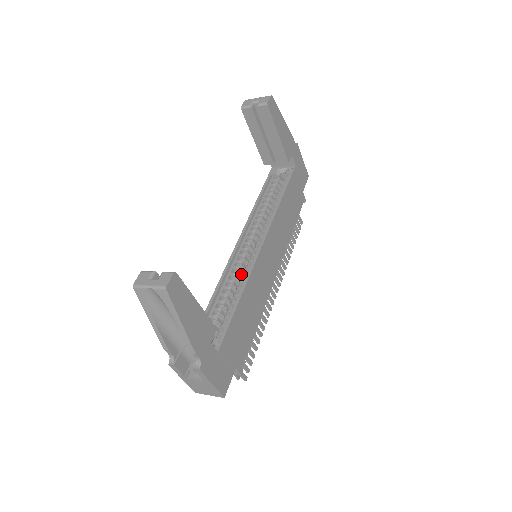
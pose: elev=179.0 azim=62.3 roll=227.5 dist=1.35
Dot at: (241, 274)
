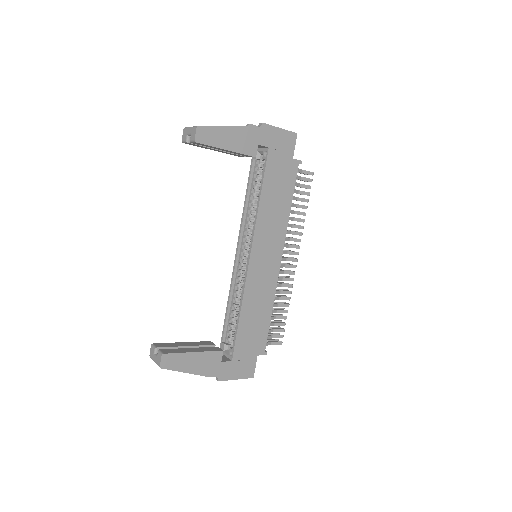
Dot at: occluded
